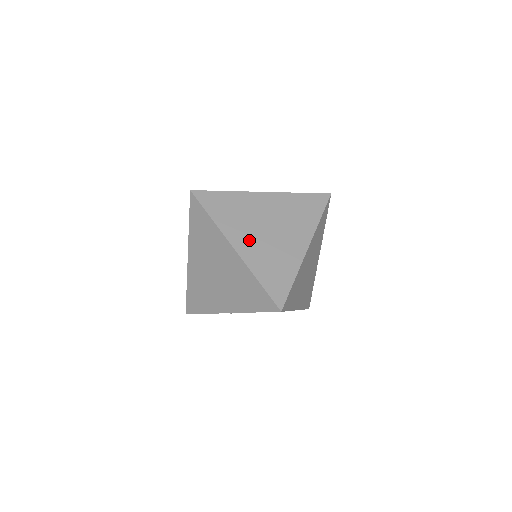
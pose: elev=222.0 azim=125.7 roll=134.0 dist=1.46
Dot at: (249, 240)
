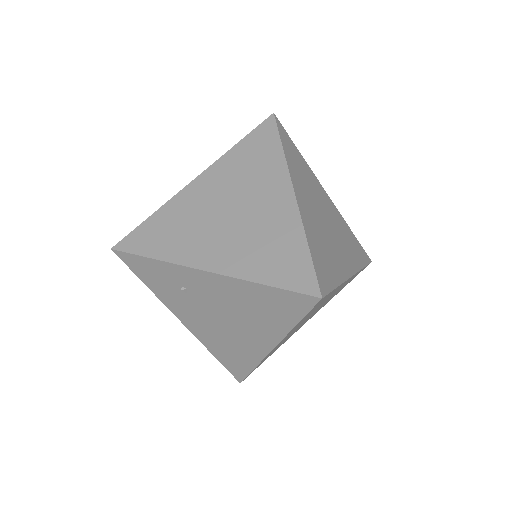
Dot at: (309, 205)
